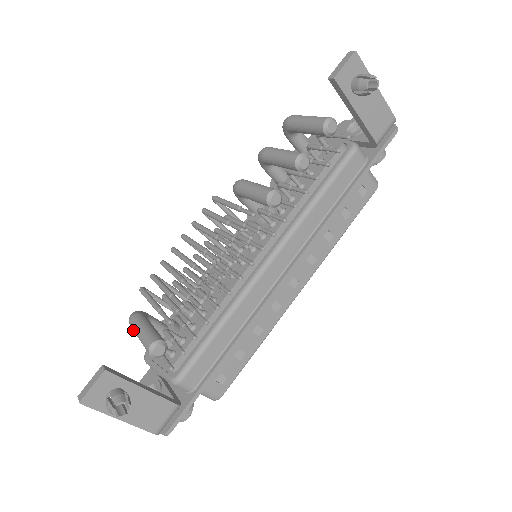
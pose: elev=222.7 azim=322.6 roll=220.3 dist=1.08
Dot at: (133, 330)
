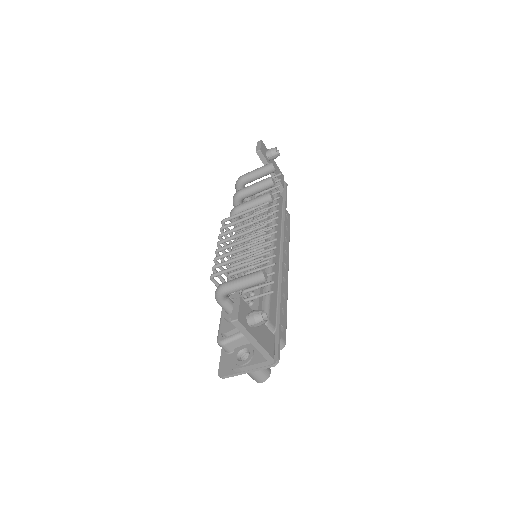
Dot at: (231, 287)
